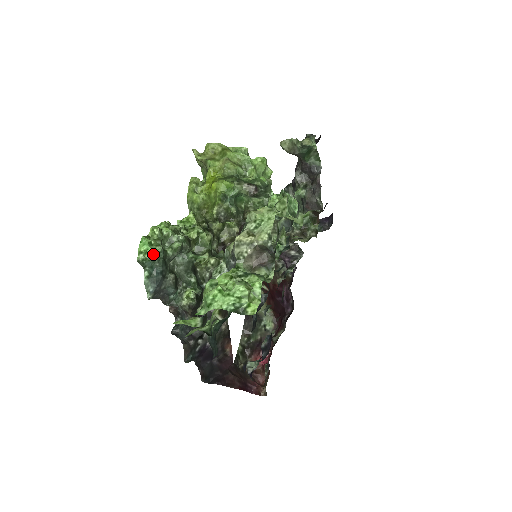
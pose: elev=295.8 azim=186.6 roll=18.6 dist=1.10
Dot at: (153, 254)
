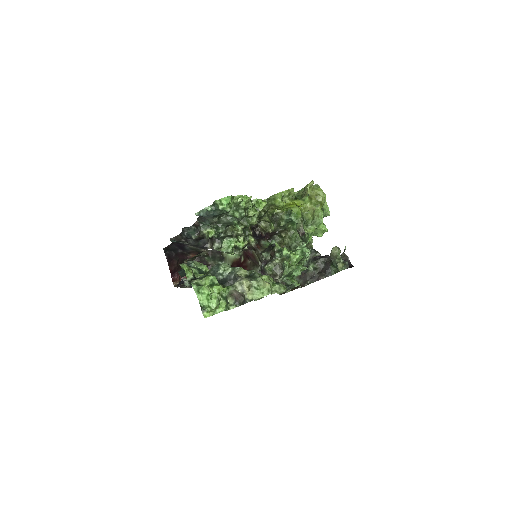
Dot at: (223, 209)
